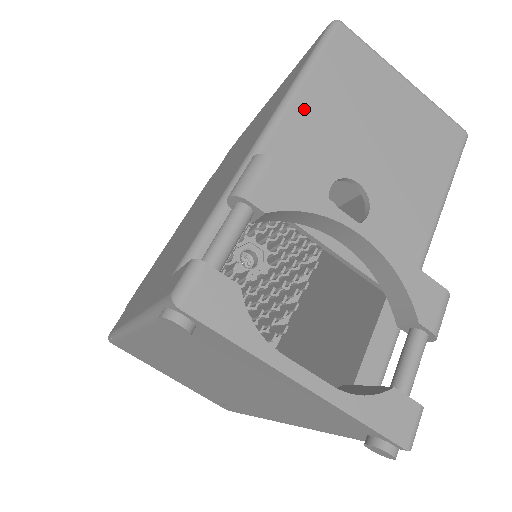
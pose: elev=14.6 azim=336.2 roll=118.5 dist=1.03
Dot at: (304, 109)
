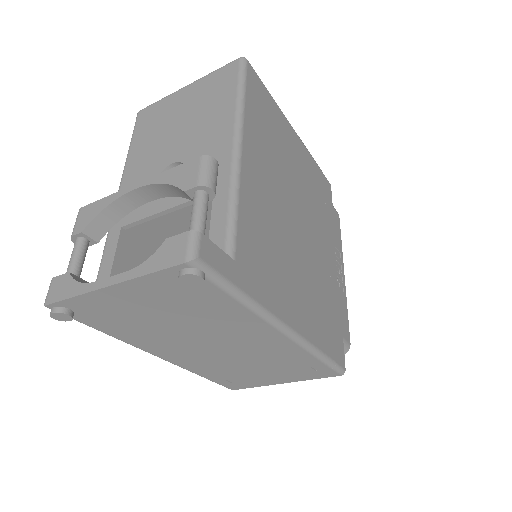
Dot at: (131, 167)
